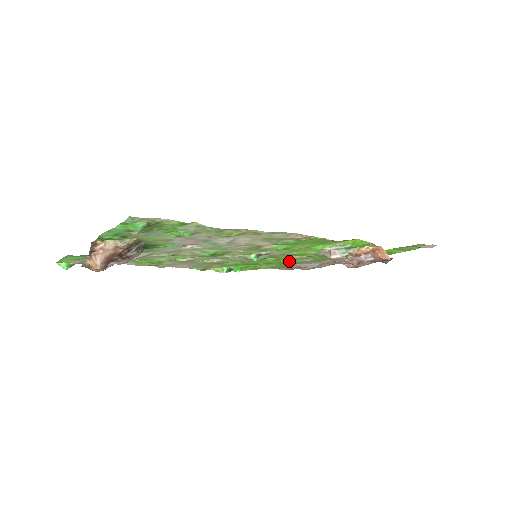
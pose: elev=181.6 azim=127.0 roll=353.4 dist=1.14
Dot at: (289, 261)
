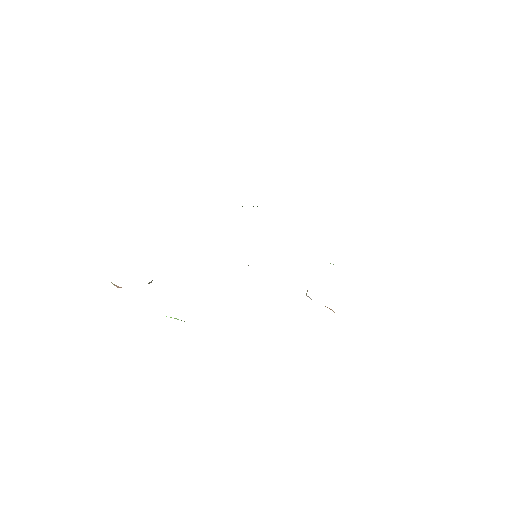
Dot at: occluded
